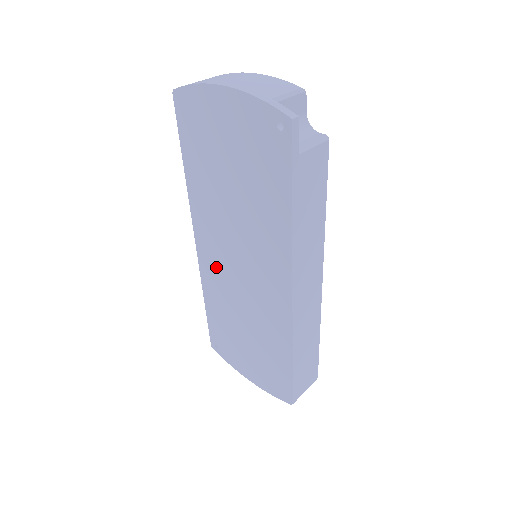
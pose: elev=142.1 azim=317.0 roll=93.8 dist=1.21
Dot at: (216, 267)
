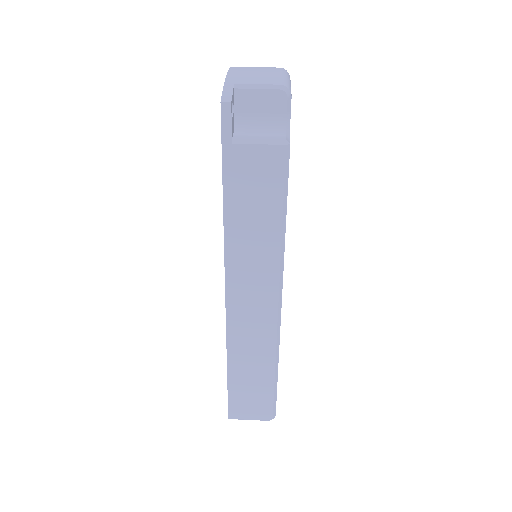
Dot at: occluded
